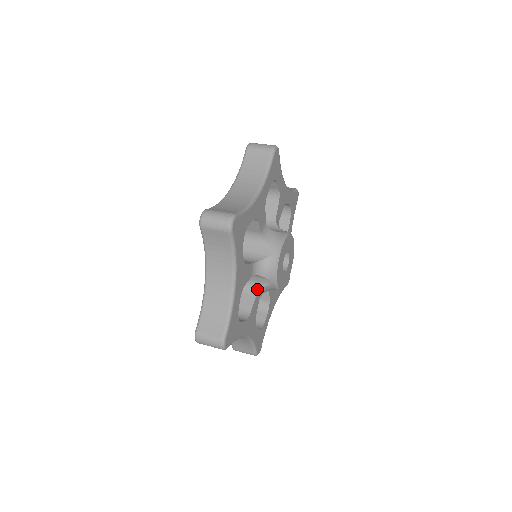
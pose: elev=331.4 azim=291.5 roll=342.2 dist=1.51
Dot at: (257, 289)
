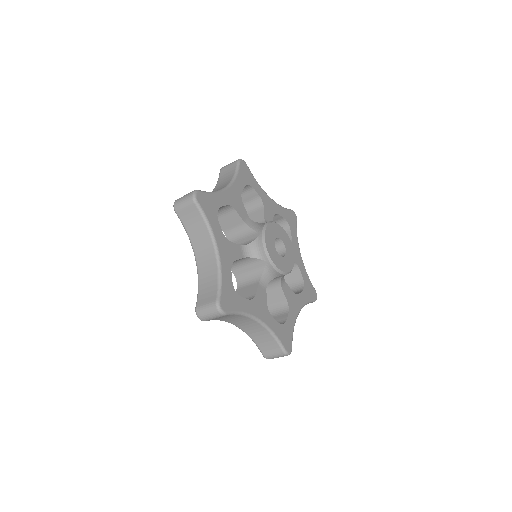
Dot at: (258, 276)
